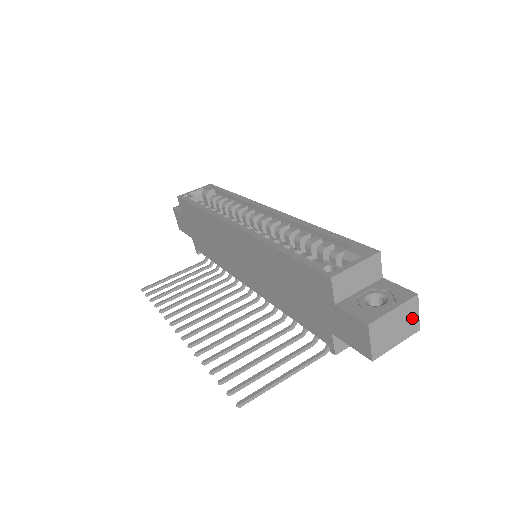
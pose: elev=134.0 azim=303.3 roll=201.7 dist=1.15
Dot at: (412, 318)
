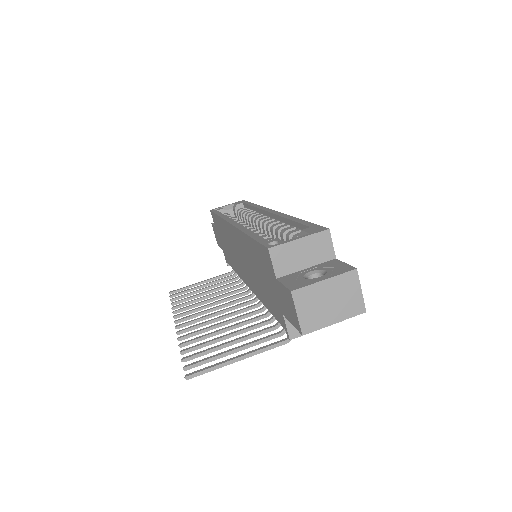
Dot at: (352, 295)
